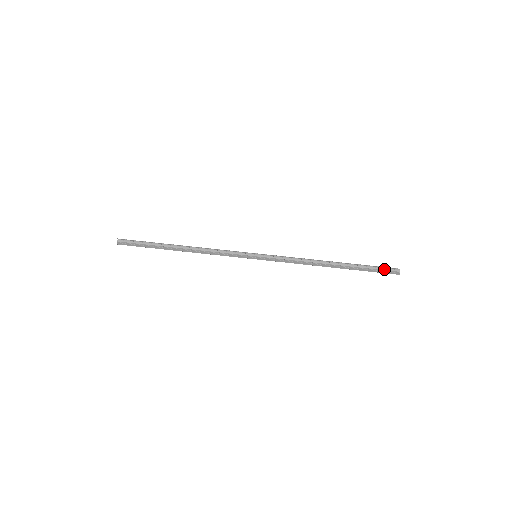
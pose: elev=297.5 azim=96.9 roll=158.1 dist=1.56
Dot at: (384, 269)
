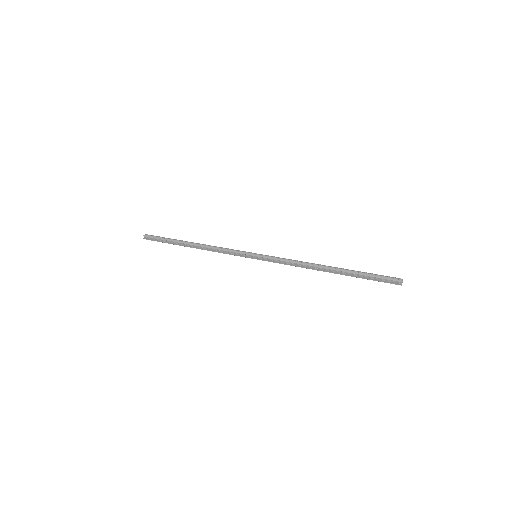
Dot at: (384, 278)
